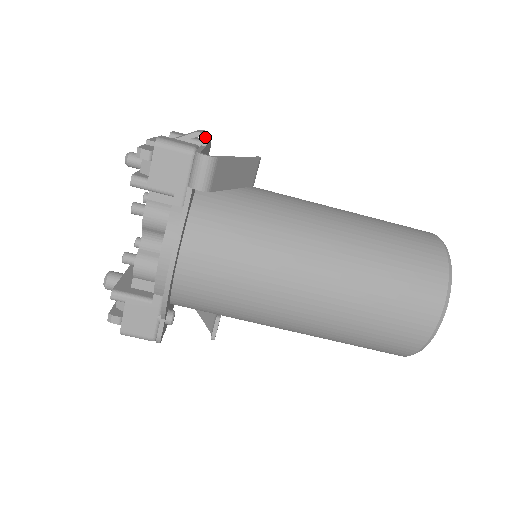
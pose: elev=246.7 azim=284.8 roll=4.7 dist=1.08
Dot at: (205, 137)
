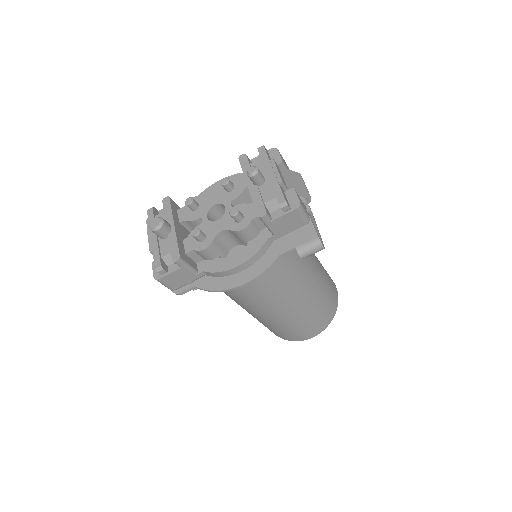
Dot at: occluded
